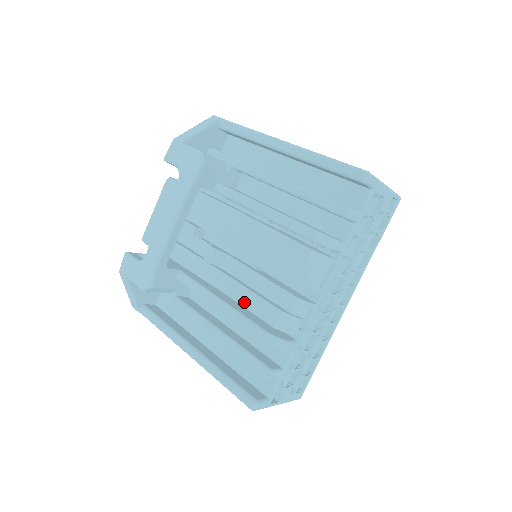
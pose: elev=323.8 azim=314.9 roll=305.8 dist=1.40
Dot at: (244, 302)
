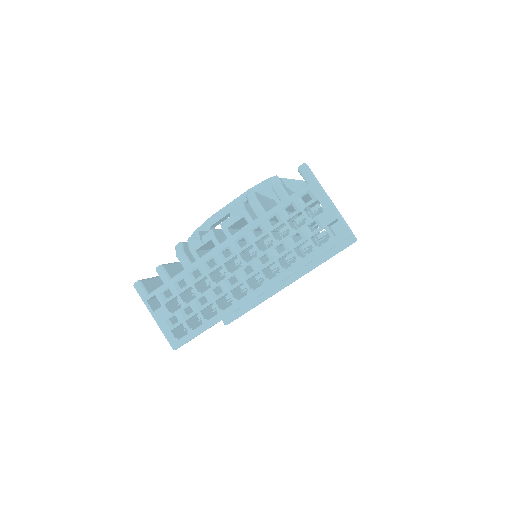
Dot at: occluded
